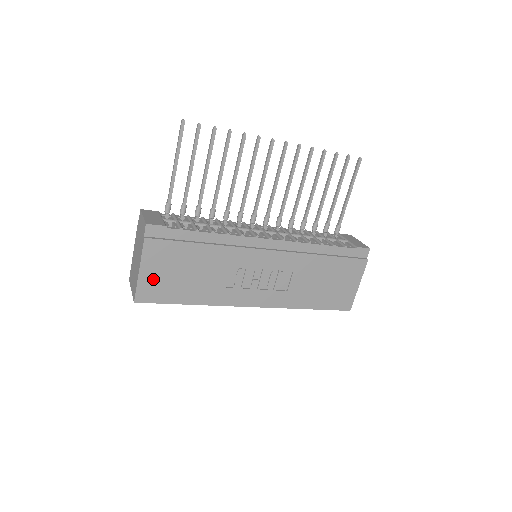
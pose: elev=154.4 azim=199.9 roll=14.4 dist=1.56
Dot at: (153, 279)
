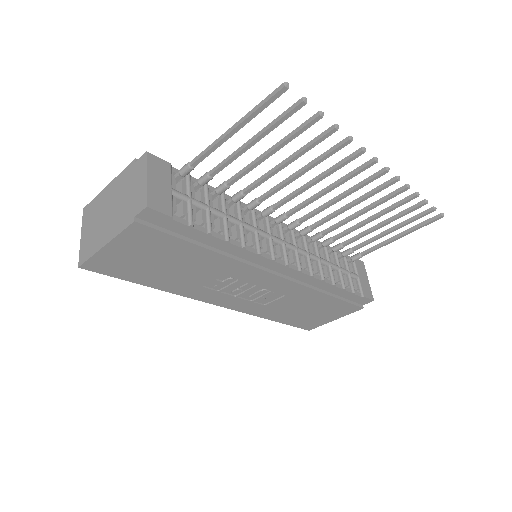
Dot at: (118, 257)
